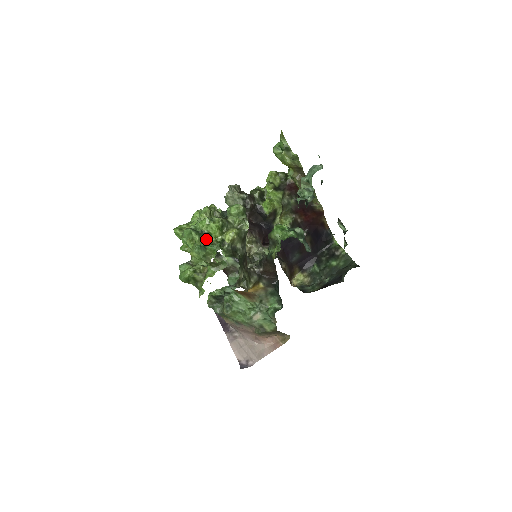
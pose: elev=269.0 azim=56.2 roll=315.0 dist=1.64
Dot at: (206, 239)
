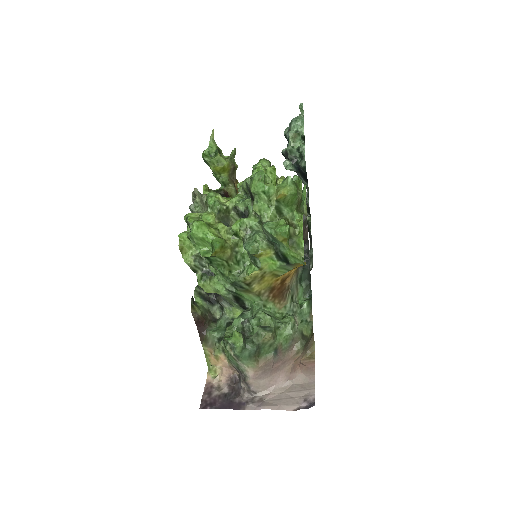
Dot at: occluded
